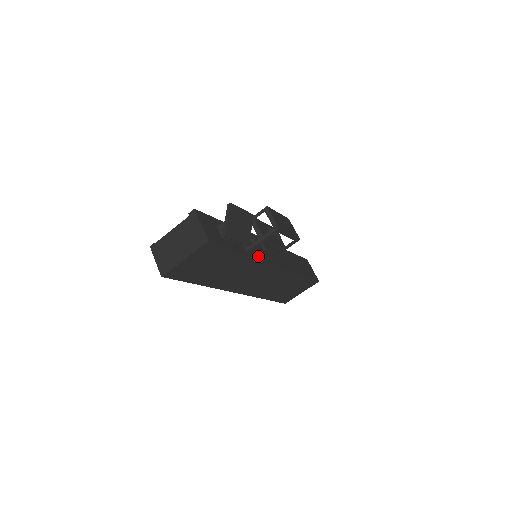
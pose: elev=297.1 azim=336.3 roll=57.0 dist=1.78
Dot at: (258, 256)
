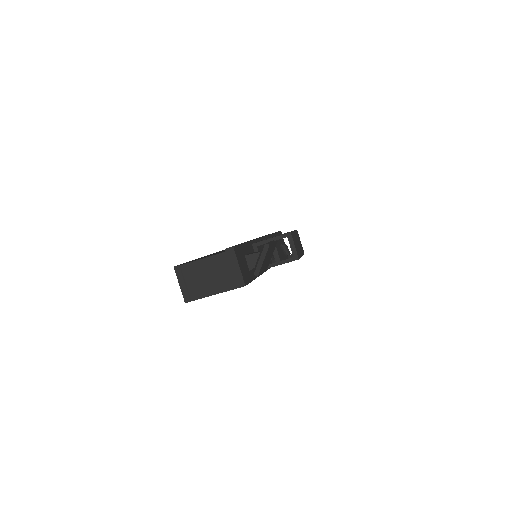
Dot at: occluded
